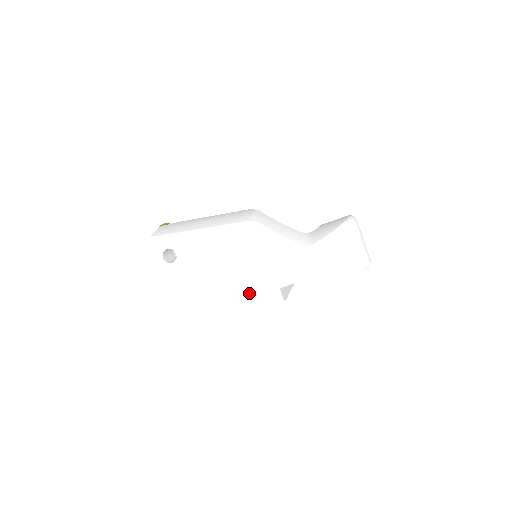
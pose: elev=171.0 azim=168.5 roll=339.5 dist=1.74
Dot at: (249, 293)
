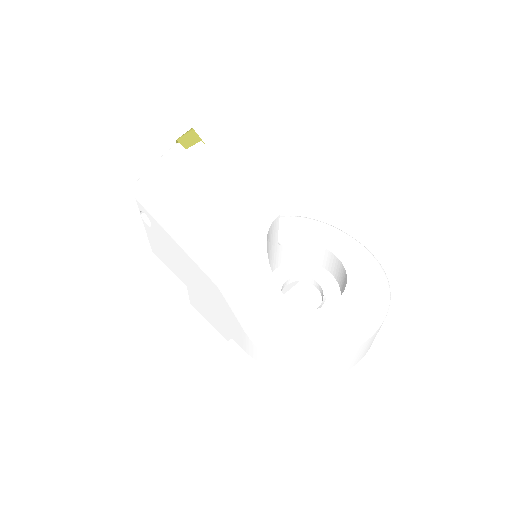
Dot at: (203, 308)
